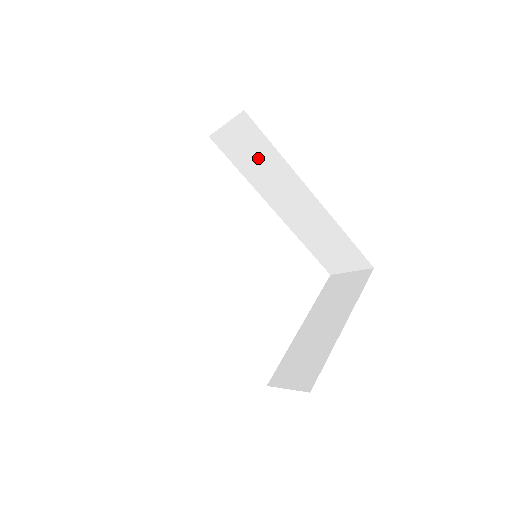
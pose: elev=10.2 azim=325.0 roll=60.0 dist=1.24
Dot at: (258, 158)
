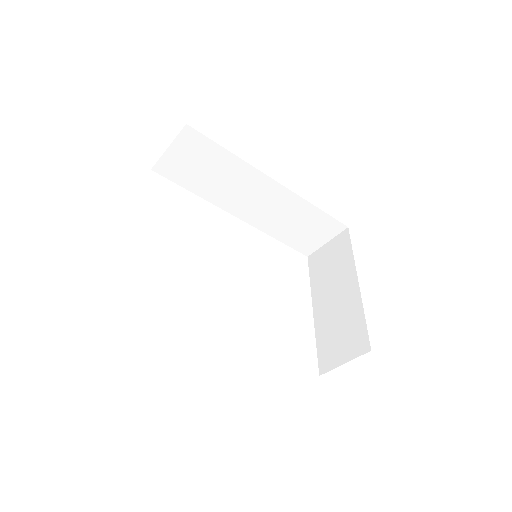
Dot at: (210, 169)
